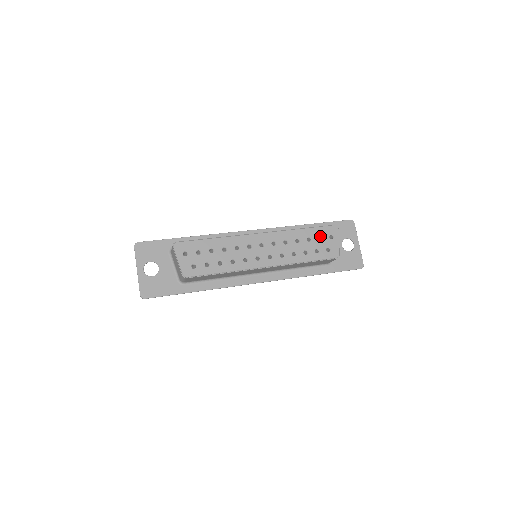
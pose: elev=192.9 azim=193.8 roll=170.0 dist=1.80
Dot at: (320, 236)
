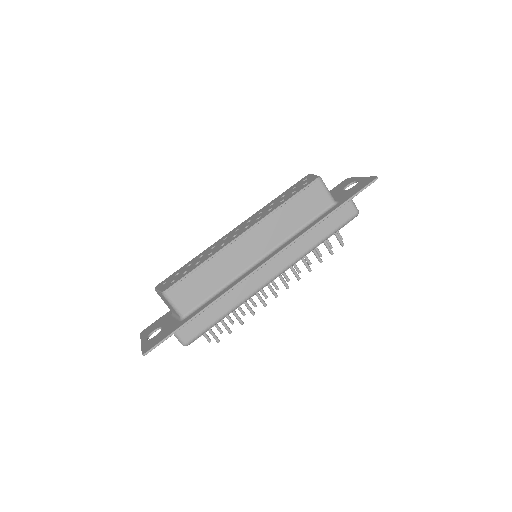
Dot at: (294, 188)
